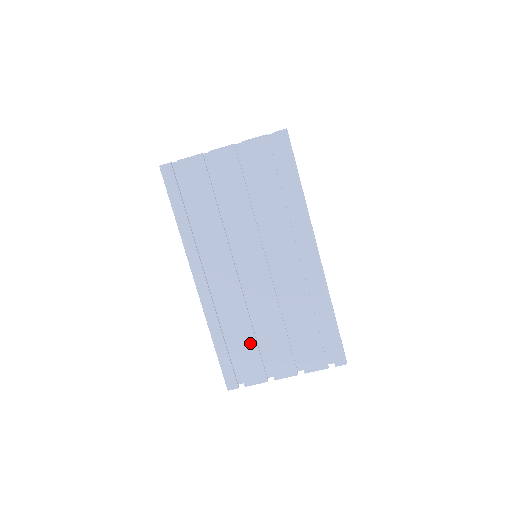
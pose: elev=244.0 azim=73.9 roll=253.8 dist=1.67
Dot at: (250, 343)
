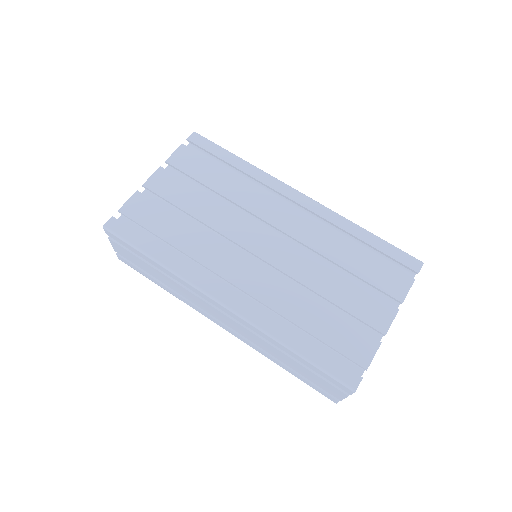
Dot at: (326, 318)
